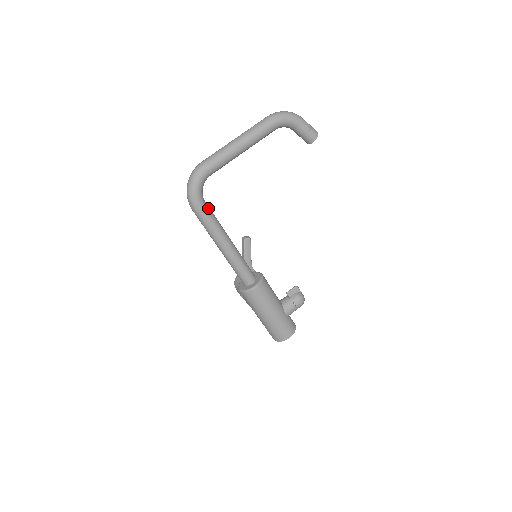
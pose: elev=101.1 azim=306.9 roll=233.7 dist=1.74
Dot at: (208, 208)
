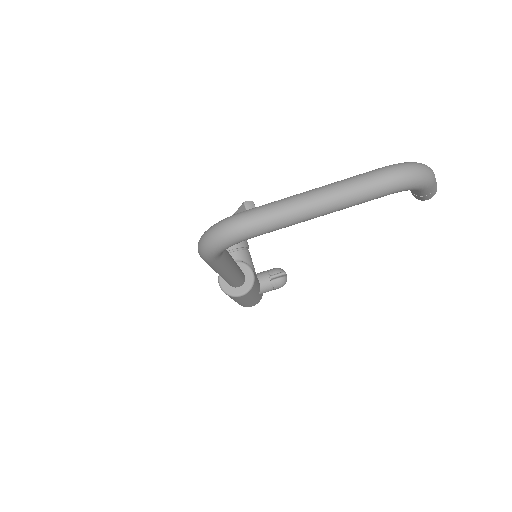
Dot at: (224, 256)
